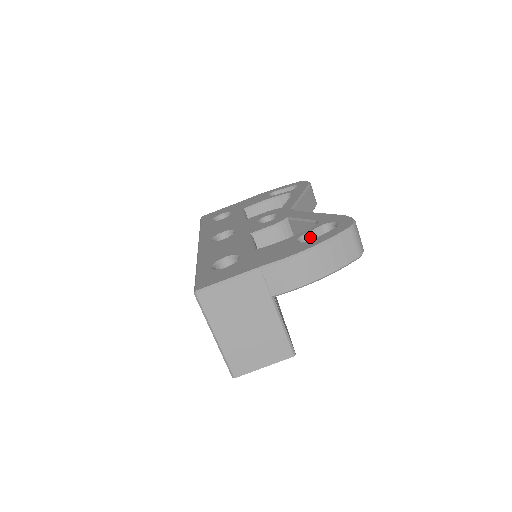
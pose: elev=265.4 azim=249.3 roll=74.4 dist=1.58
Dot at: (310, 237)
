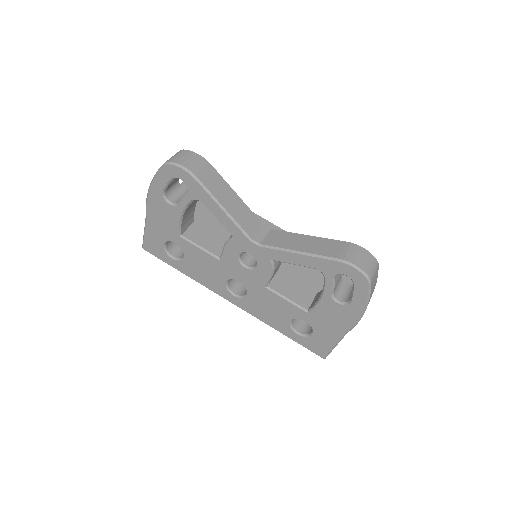
Dot at: (335, 287)
